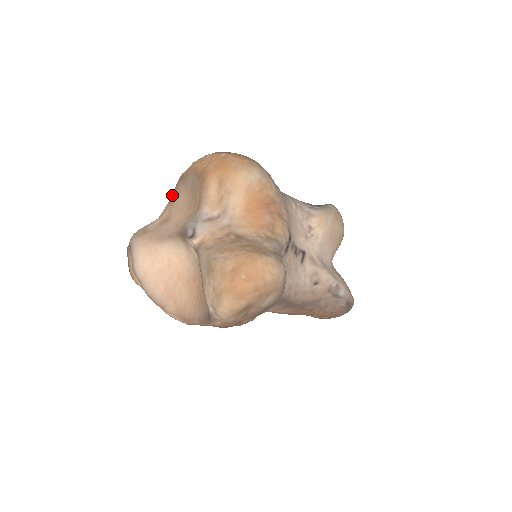
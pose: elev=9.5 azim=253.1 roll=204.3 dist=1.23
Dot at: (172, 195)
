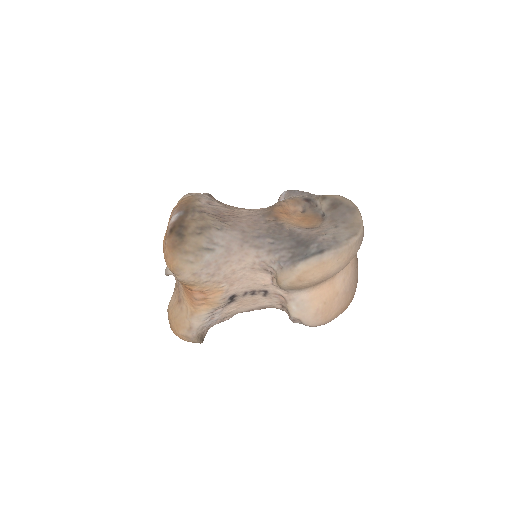
Dot at: occluded
